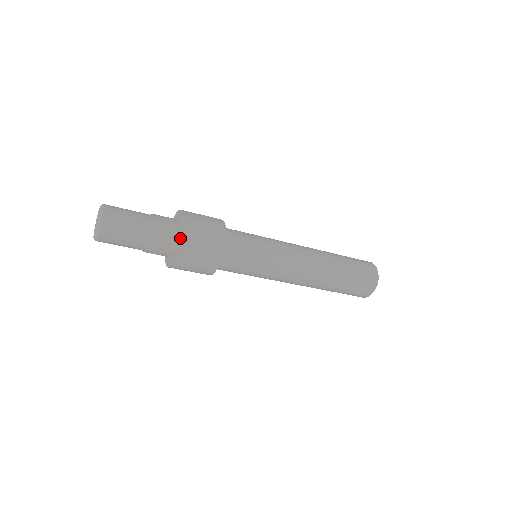
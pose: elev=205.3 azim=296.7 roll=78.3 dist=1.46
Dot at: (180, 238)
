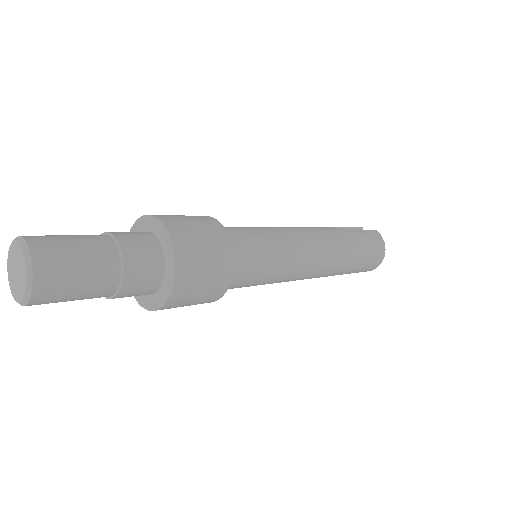
Dot at: (169, 283)
